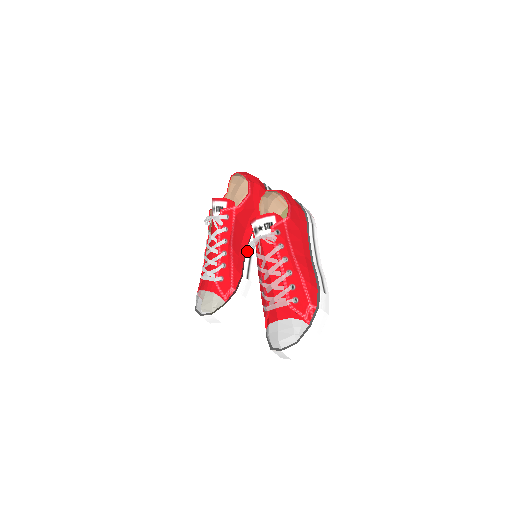
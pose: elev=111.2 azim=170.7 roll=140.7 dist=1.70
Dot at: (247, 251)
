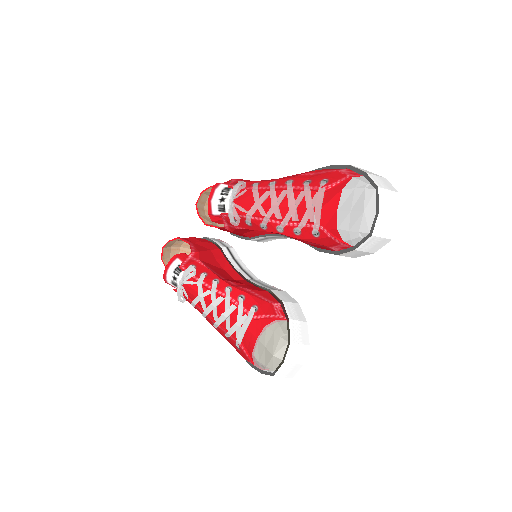
Dot at: (247, 279)
